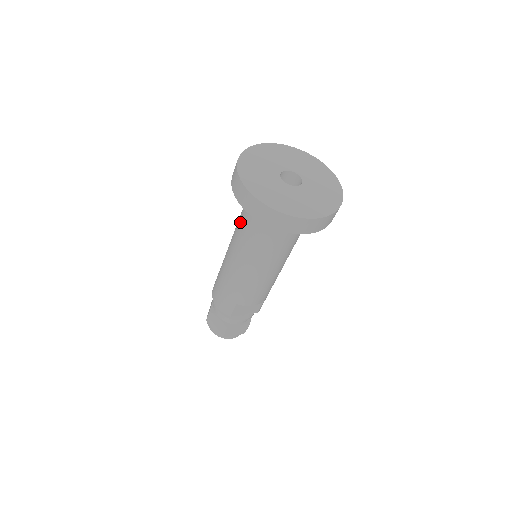
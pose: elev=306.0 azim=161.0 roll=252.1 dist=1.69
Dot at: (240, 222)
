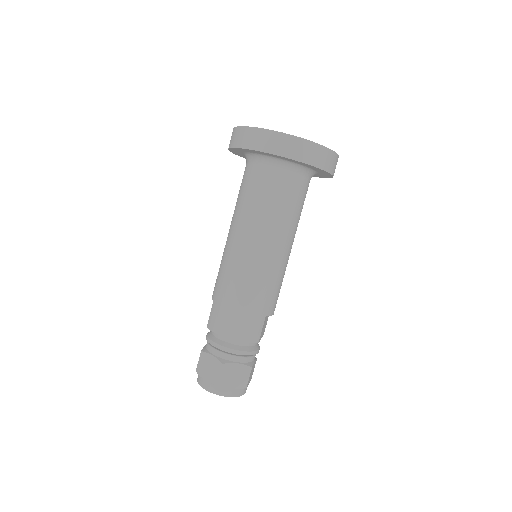
Dot at: (259, 203)
